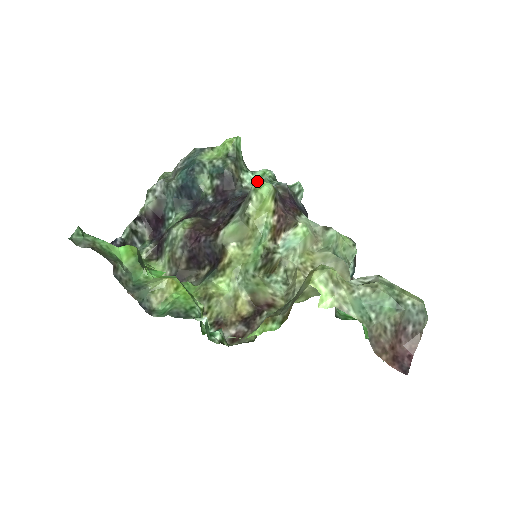
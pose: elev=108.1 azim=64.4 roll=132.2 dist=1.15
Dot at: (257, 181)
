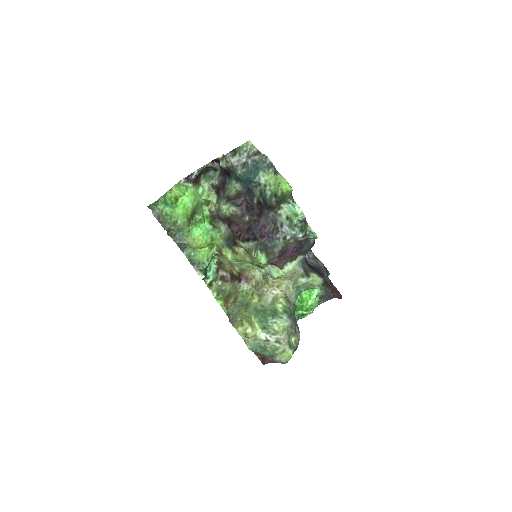
Dot at: (291, 213)
